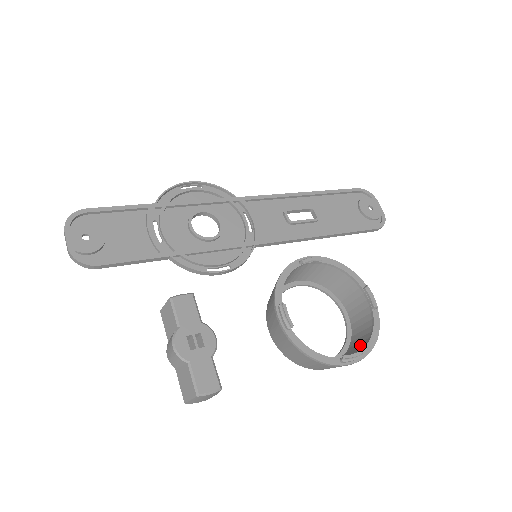
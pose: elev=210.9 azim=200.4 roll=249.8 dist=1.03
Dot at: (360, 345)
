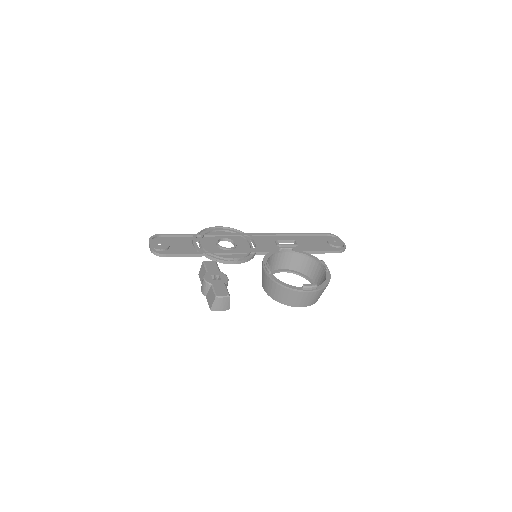
Dot at: occluded
